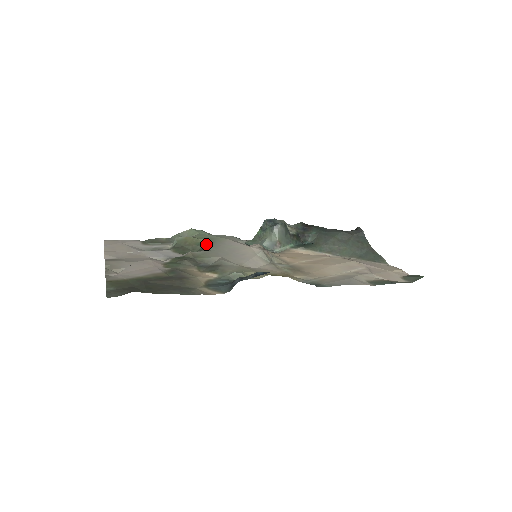
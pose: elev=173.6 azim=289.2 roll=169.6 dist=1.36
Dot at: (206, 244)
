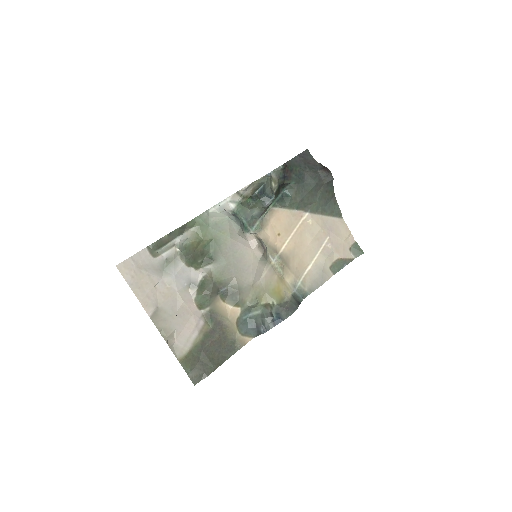
Dot at: (213, 250)
